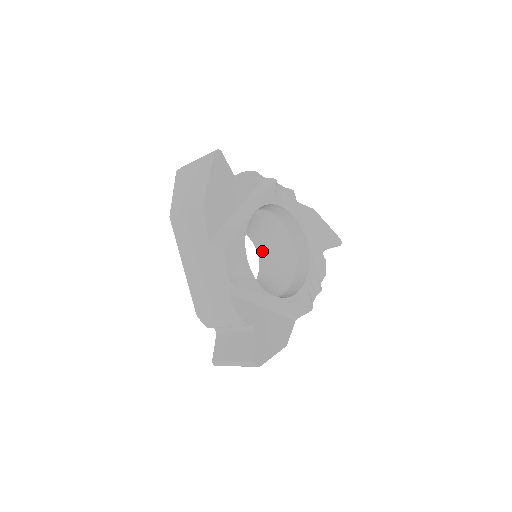
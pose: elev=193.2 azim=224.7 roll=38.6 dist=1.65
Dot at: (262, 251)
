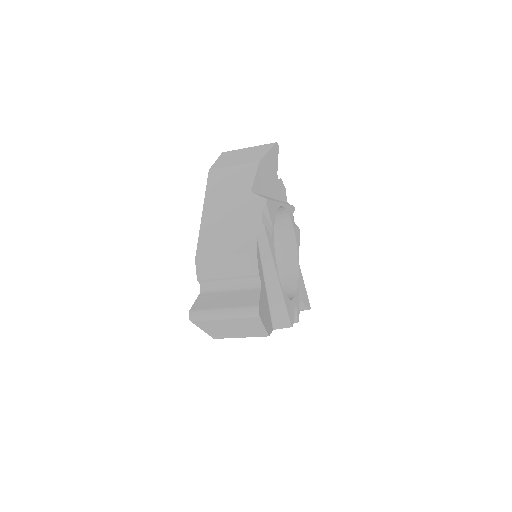
Dot at: occluded
